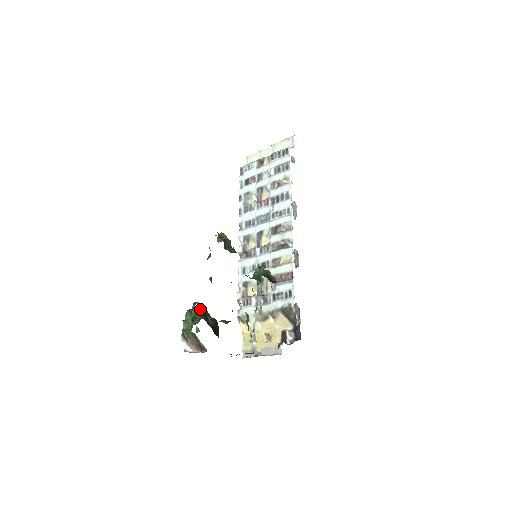
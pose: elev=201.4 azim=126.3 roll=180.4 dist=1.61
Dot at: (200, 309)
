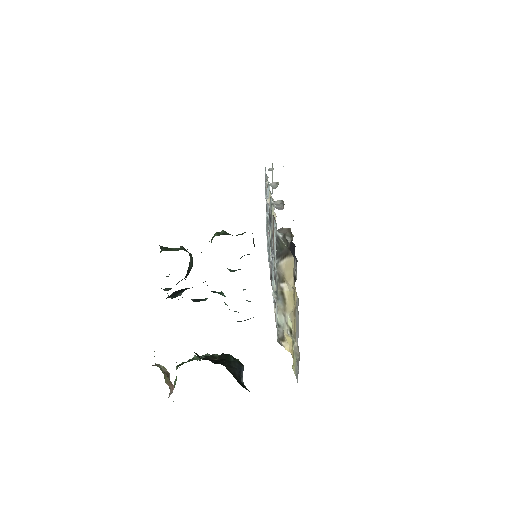
Dot at: occluded
